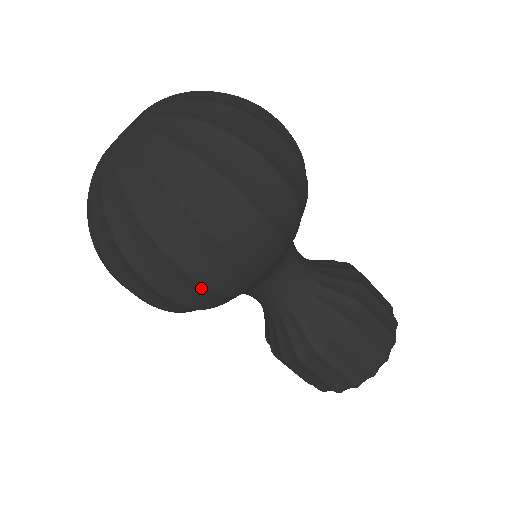
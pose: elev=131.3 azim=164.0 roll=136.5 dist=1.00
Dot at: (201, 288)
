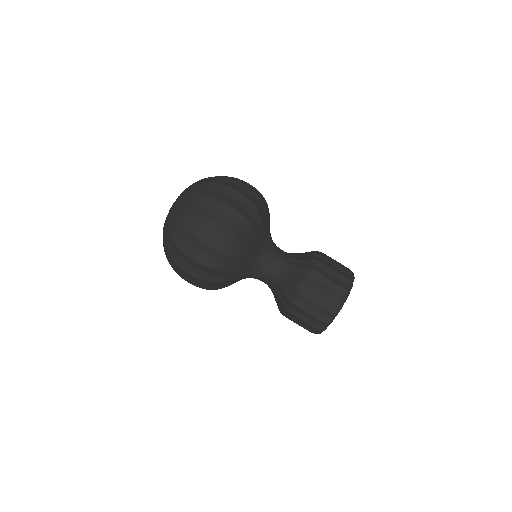
Dot at: (200, 281)
